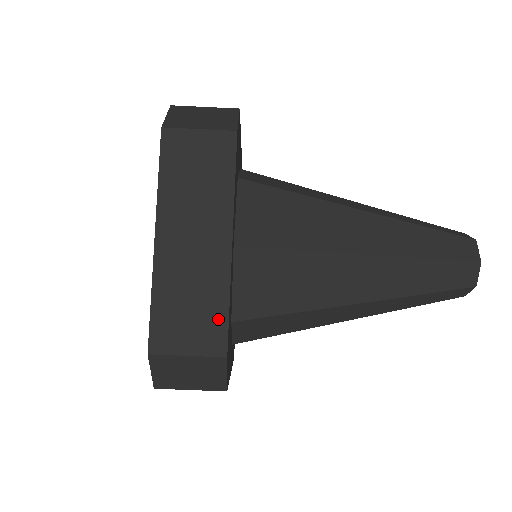
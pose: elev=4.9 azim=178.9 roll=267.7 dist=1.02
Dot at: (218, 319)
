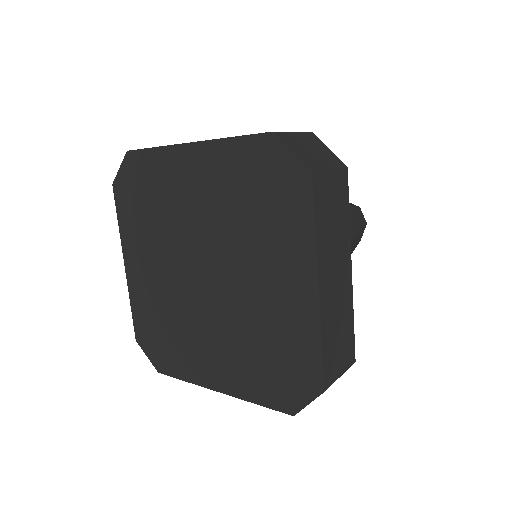
Dot at: (351, 336)
